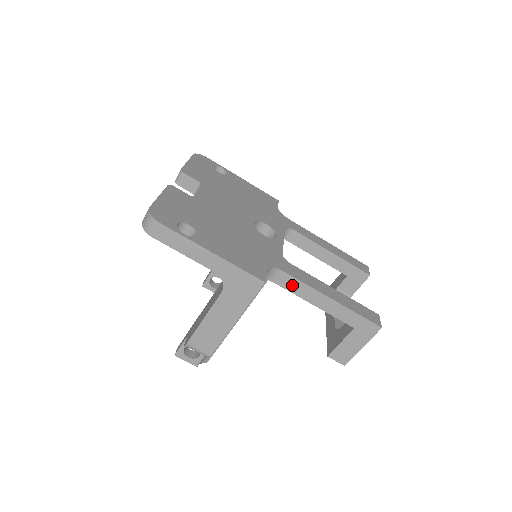
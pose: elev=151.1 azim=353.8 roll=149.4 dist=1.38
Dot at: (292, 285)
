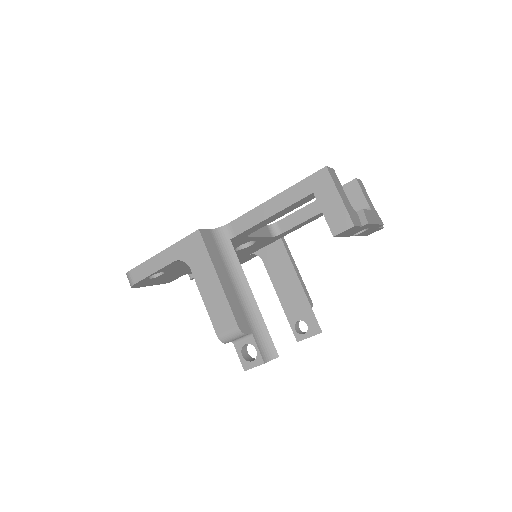
Dot at: (245, 223)
